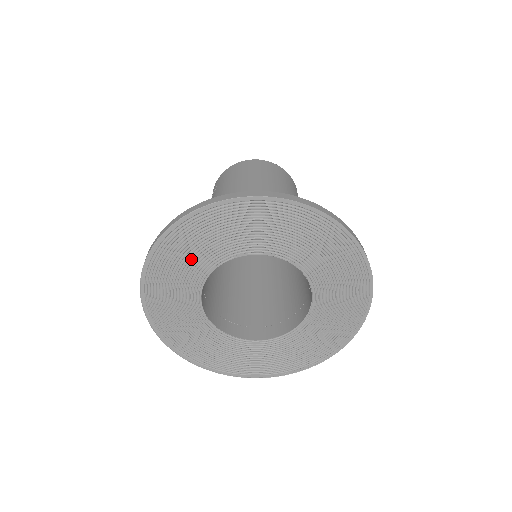
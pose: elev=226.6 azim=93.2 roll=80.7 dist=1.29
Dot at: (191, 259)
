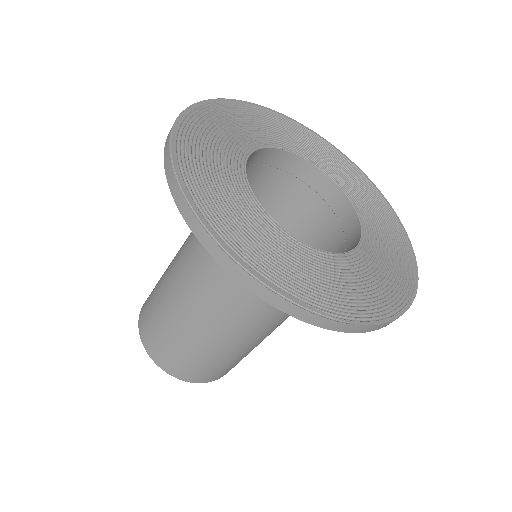
Dot at: (273, 131)
